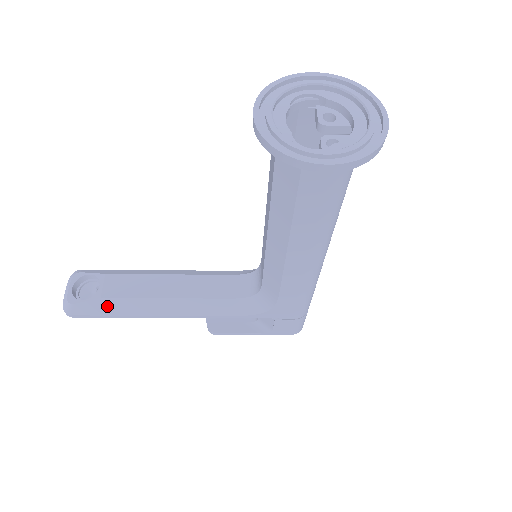
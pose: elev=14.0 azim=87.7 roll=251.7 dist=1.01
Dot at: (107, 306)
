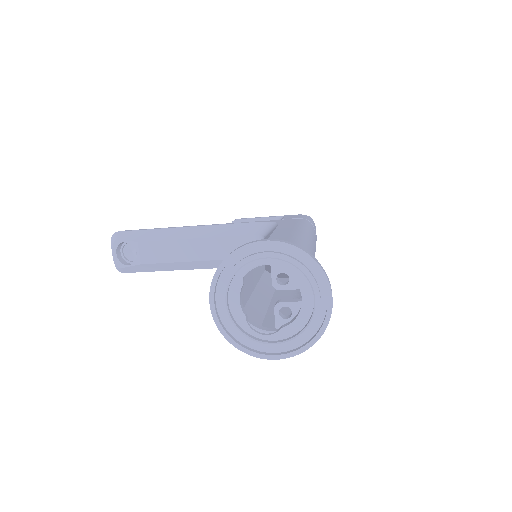
Dot at: (148, 268)
